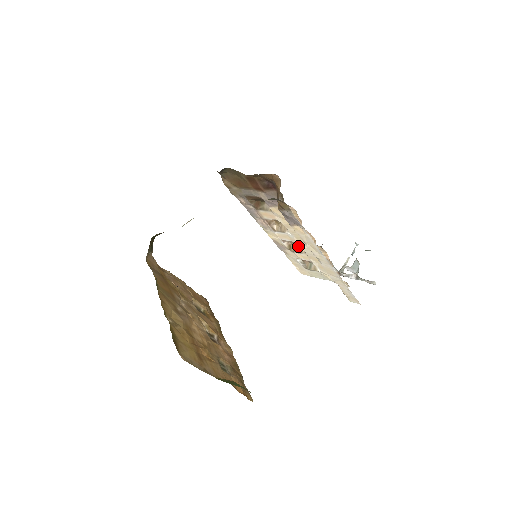
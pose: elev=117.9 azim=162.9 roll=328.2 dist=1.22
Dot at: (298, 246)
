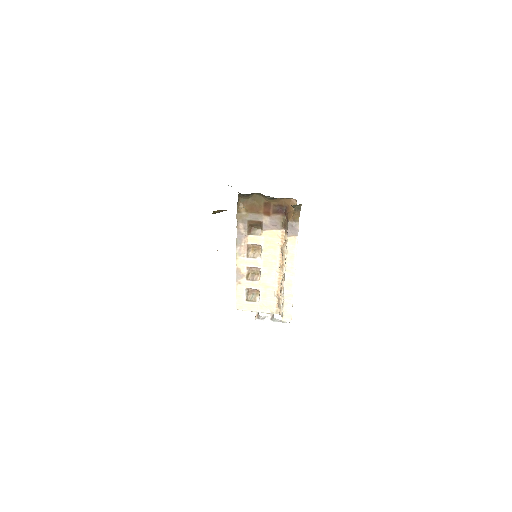
Dot at: (255, 275)
